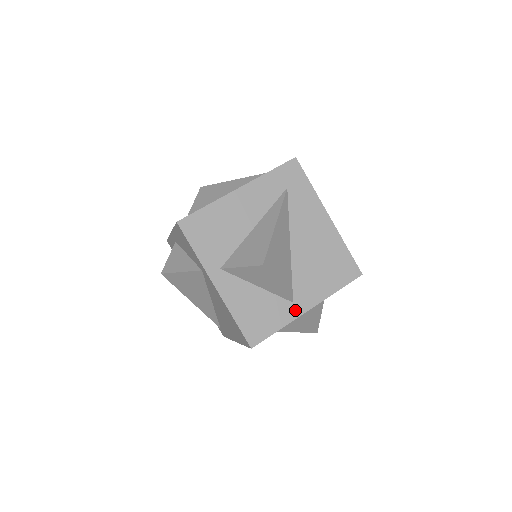
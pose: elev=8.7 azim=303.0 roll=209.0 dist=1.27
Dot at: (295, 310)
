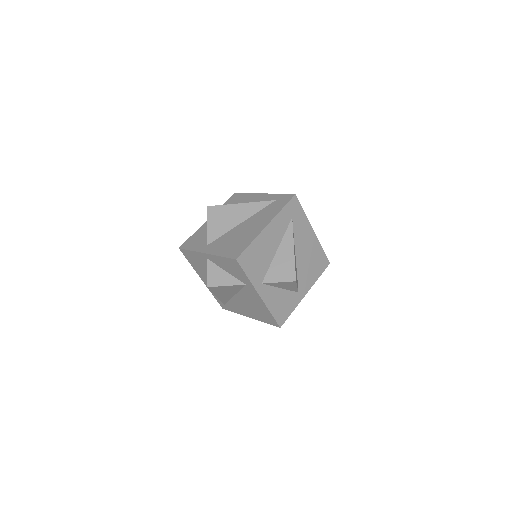
Dot at: (300, 297)
